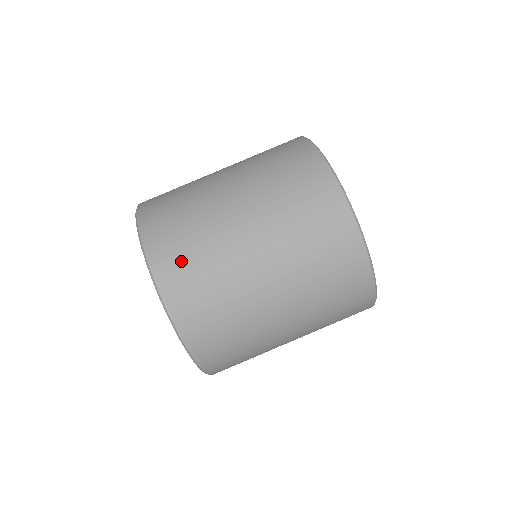
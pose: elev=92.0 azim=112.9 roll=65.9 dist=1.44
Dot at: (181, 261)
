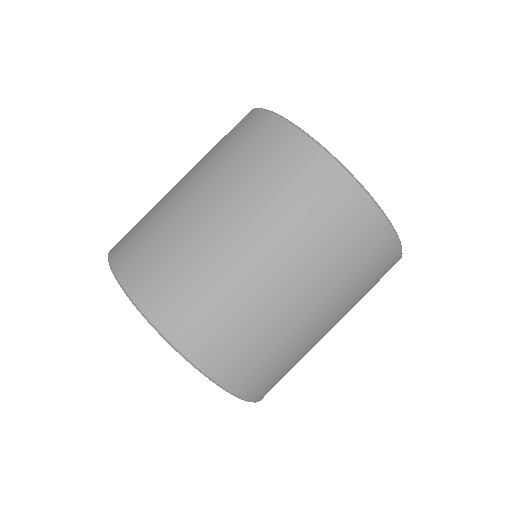
Dot at: (138, 247)
